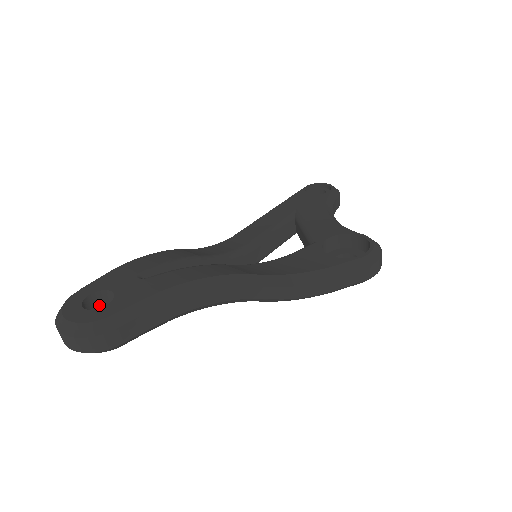
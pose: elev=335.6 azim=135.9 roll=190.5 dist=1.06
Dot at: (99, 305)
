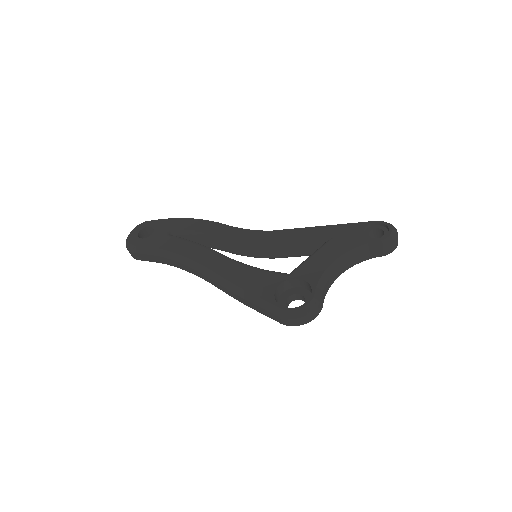
Dot at: occluded
